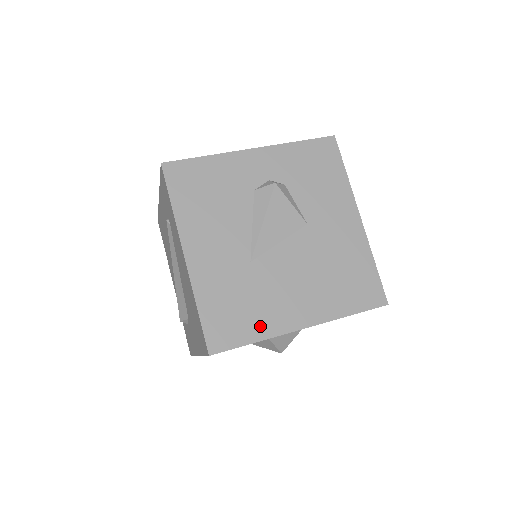
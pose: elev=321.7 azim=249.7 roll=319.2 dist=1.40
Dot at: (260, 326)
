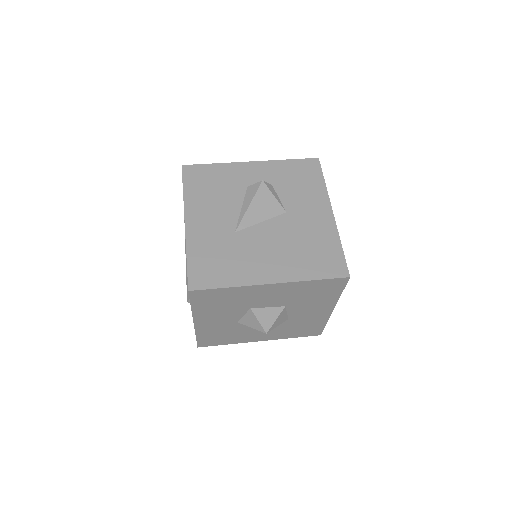
Dot at: (234, 276)
